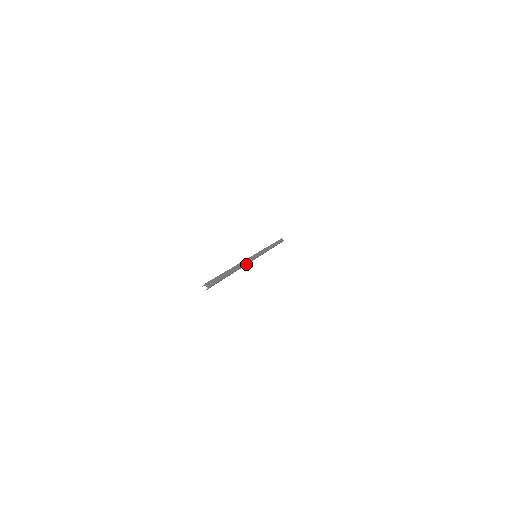
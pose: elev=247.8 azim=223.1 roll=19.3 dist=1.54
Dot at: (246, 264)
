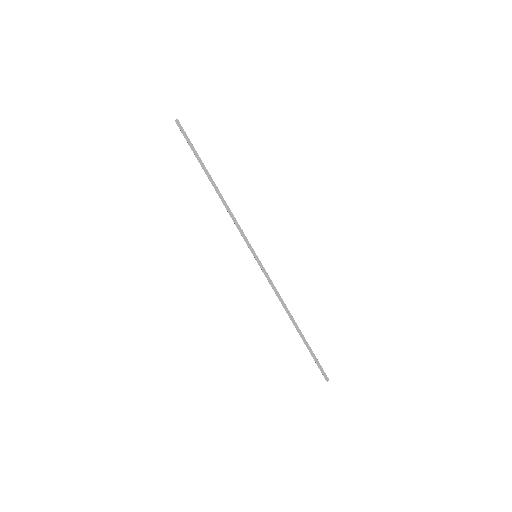
Dot at: (234, 221)
